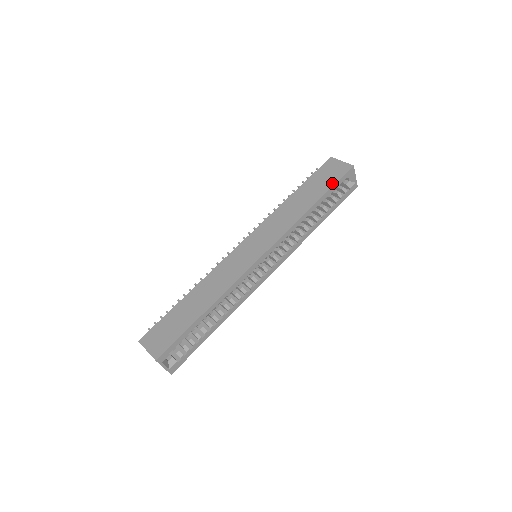
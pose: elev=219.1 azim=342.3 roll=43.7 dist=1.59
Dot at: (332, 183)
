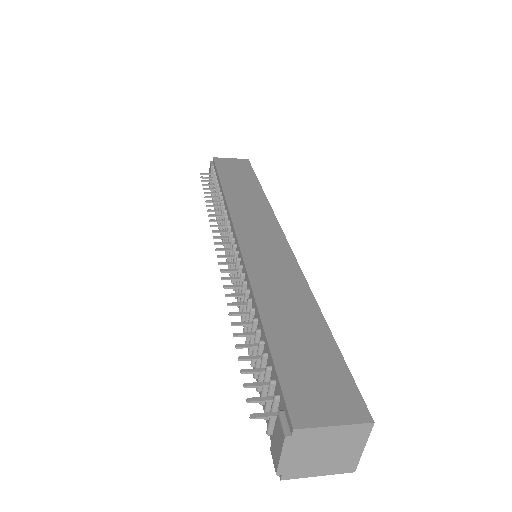
Dot at: (251, 172)
